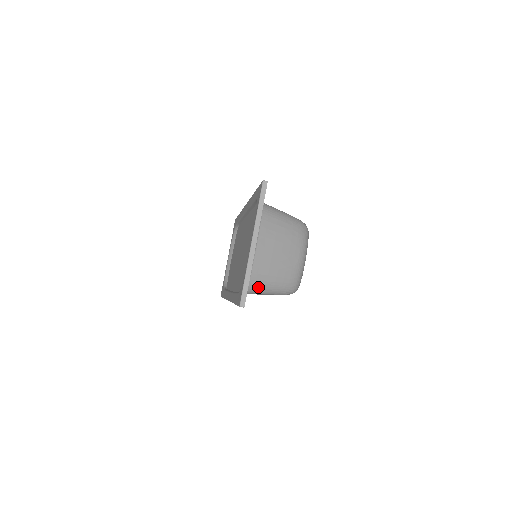
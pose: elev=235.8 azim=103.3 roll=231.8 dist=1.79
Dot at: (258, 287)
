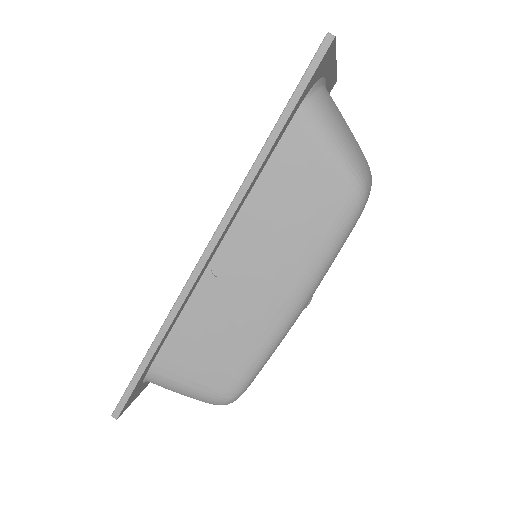
Dot at: (325, 112)
